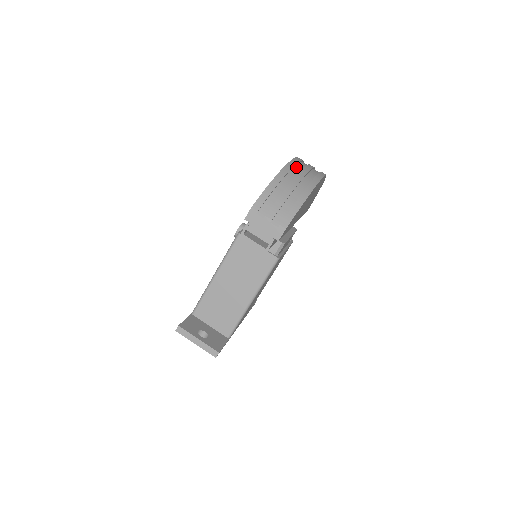
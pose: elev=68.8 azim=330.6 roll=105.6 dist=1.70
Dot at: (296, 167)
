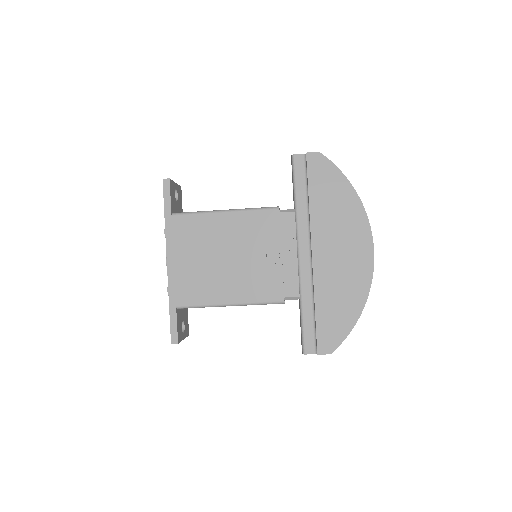
Dot at: occluded
